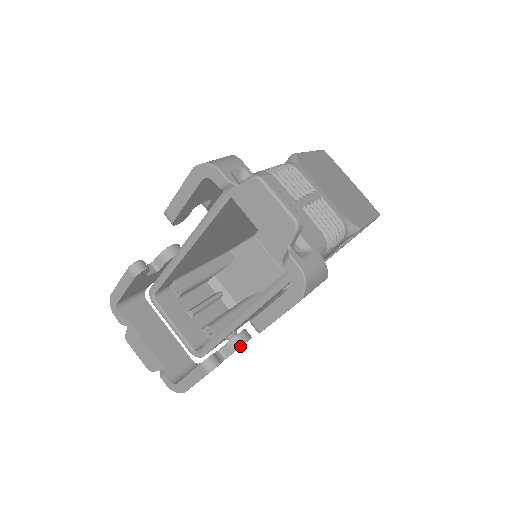
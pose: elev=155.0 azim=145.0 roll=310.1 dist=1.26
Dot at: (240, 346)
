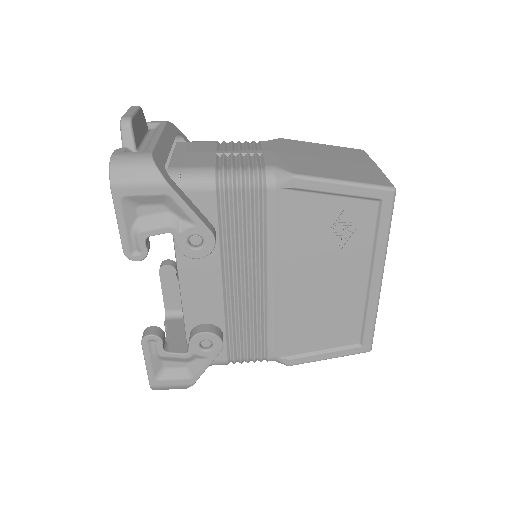
Dot at: (194, 335)
